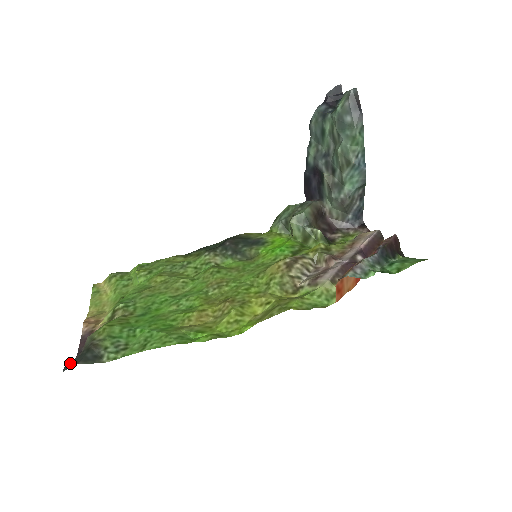
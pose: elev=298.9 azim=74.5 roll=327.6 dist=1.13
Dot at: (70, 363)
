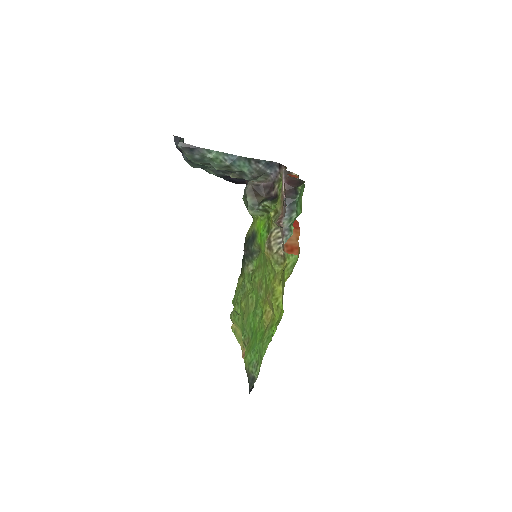
Dot at: (249, 390)
